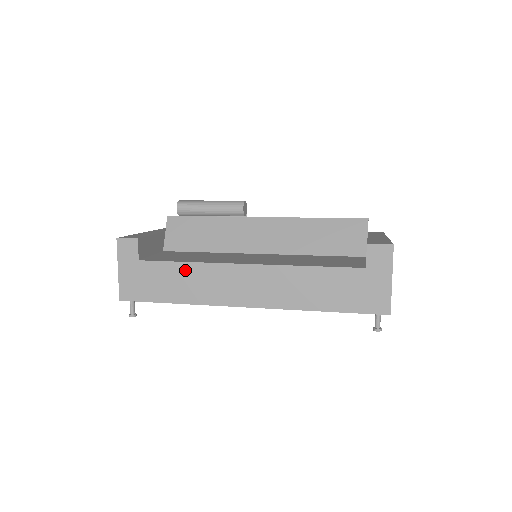
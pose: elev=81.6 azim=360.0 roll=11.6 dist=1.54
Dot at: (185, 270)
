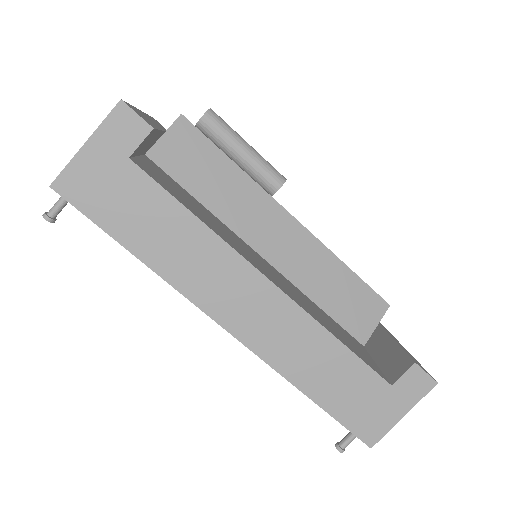
Dot at: (185, 225)
